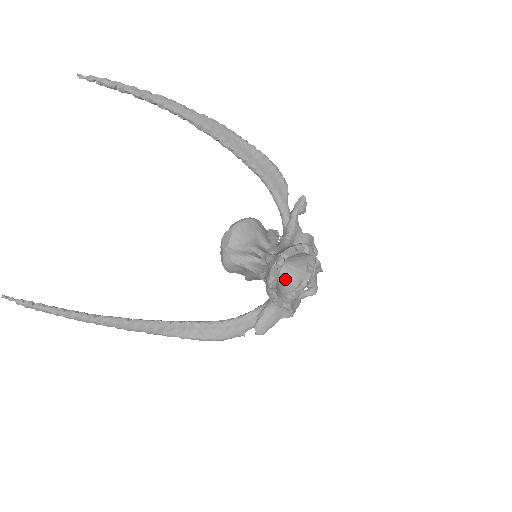
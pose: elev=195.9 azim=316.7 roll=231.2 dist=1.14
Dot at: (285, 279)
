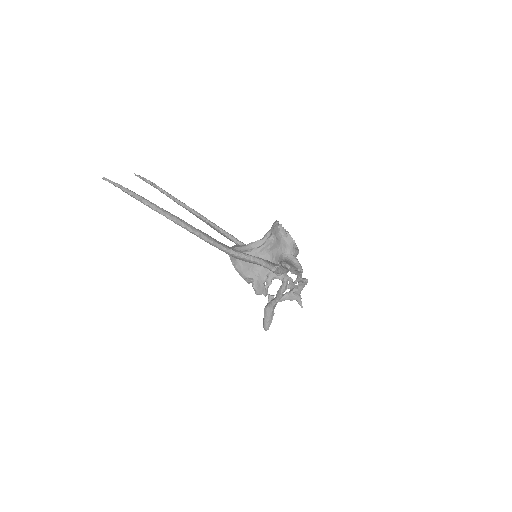
Dot at: occluded
